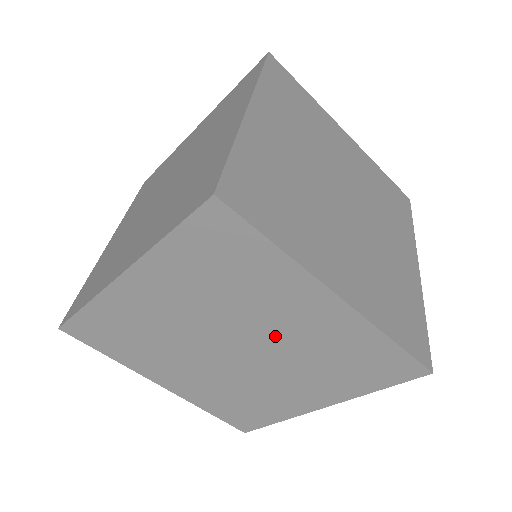
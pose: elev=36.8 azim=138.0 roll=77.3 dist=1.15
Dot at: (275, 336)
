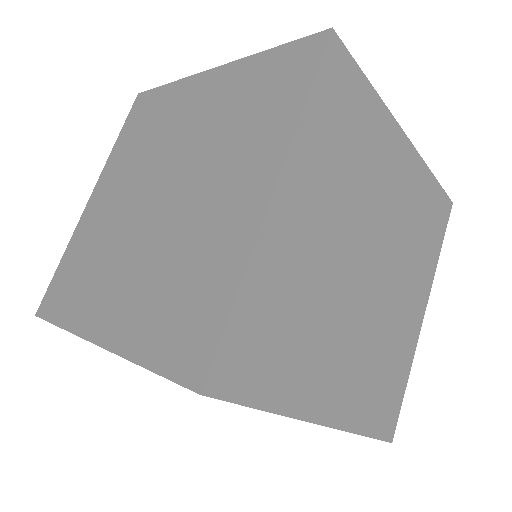
Dot at: occluded
